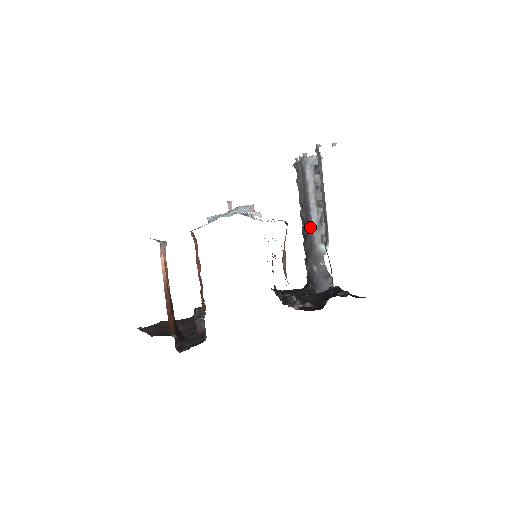
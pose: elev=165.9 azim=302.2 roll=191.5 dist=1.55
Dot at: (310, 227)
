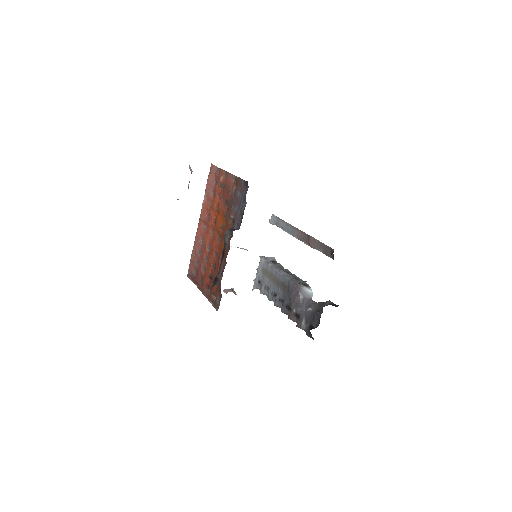
Dot at: (289, 282)
